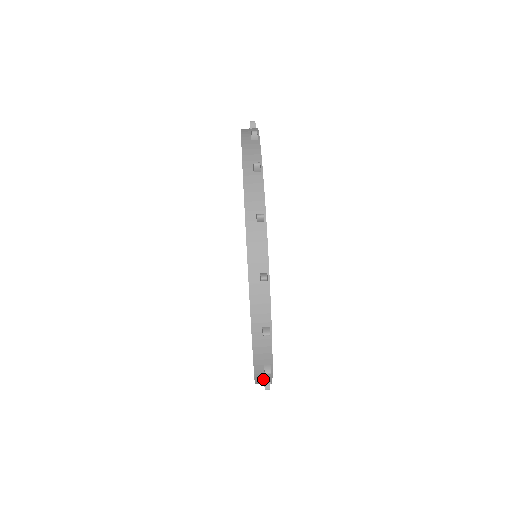
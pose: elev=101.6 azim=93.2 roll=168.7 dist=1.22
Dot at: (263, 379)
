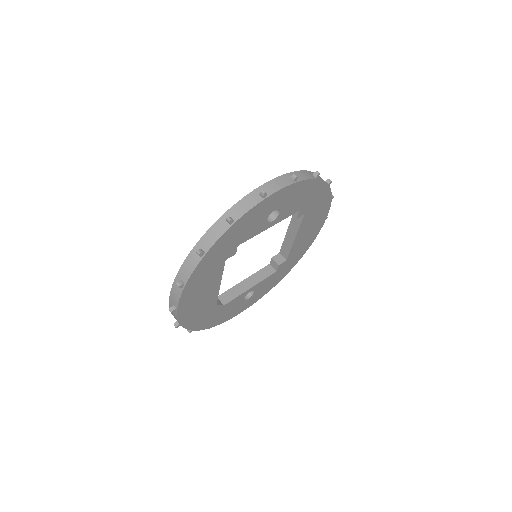
Dot at: (174, 298)
